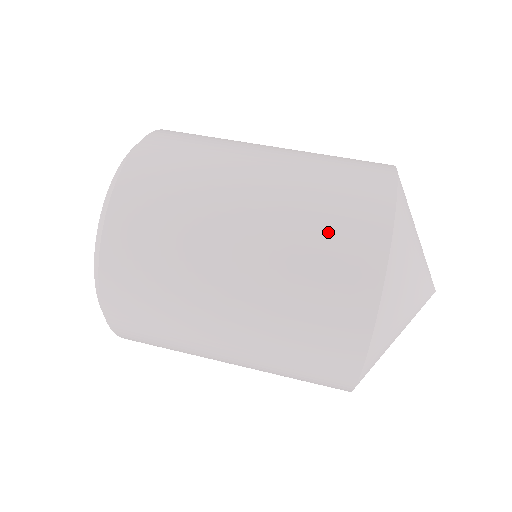
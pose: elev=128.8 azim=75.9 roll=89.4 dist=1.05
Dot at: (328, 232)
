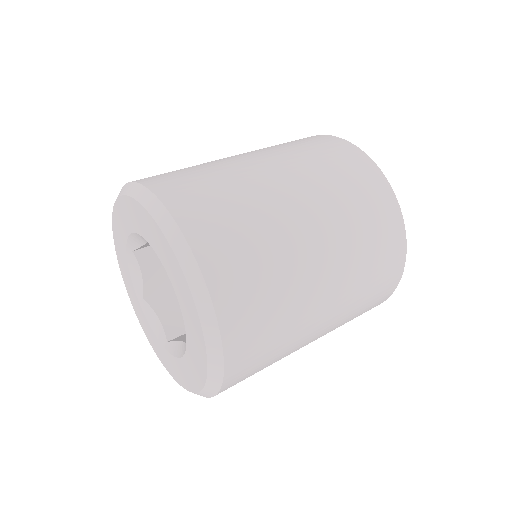
Dot at: (362, 205)
